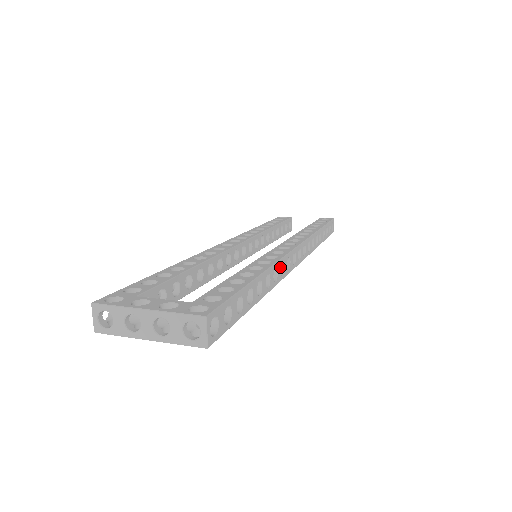
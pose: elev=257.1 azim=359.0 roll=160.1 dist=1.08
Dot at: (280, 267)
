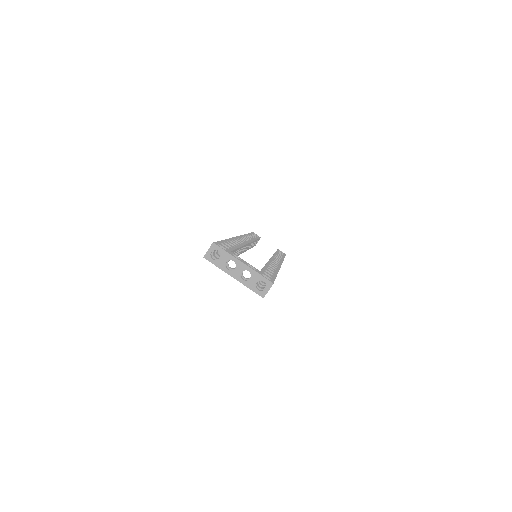
Dot at: occluded
